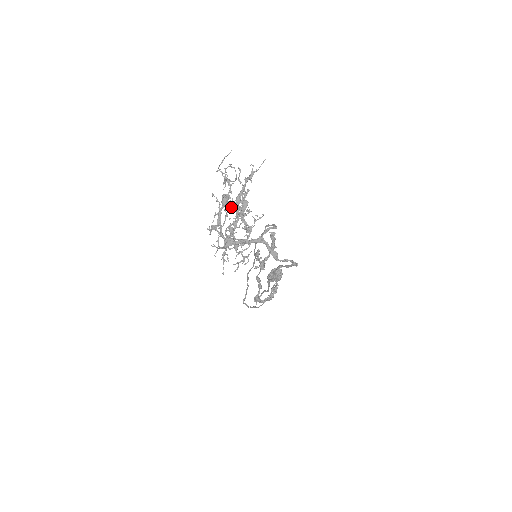
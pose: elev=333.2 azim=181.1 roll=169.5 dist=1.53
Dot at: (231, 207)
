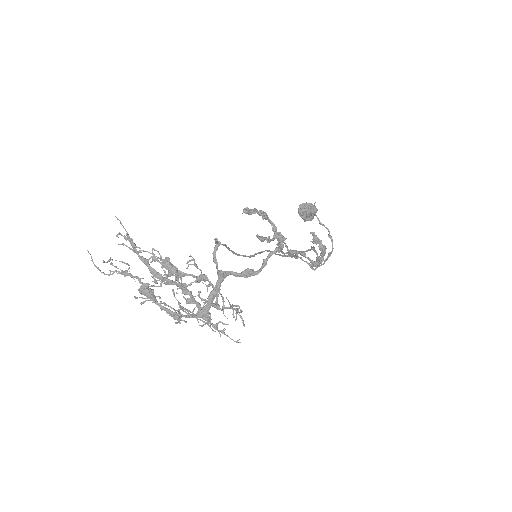
Dot at: occluded
